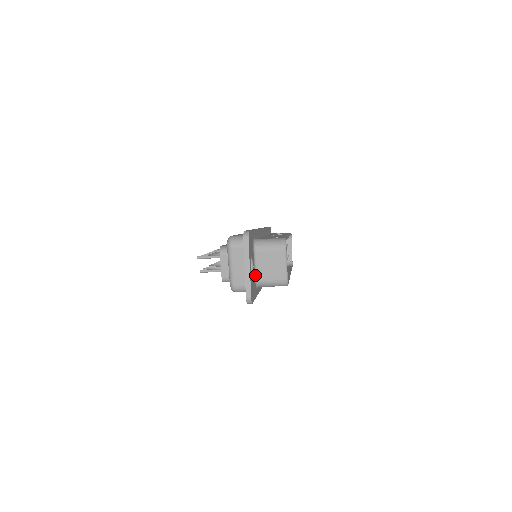
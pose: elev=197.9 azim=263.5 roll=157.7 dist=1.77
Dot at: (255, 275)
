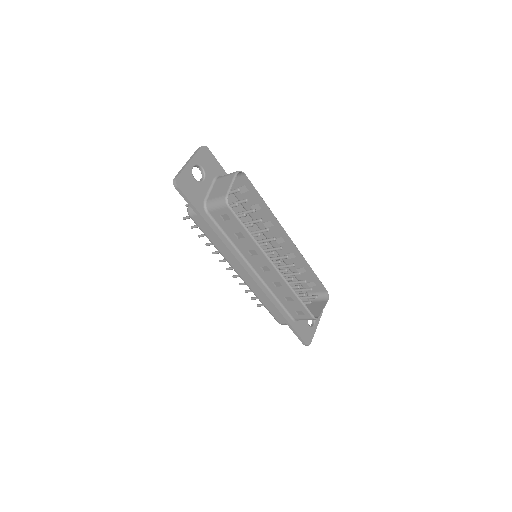
Dot at: (207, 196)
